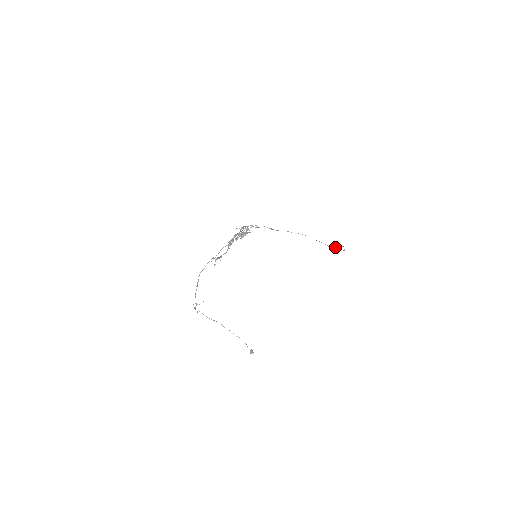
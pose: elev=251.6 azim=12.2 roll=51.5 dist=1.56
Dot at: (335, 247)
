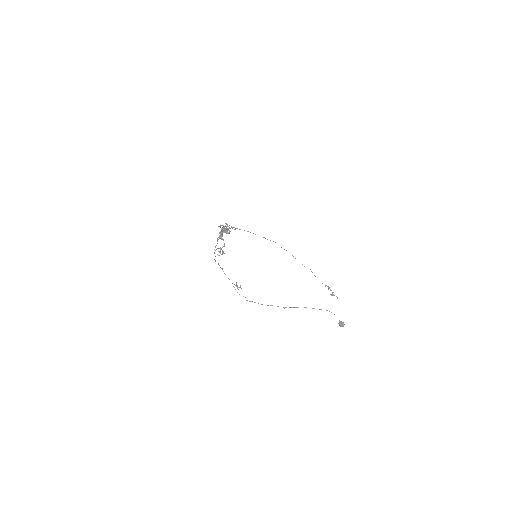
Dot at: occluded
